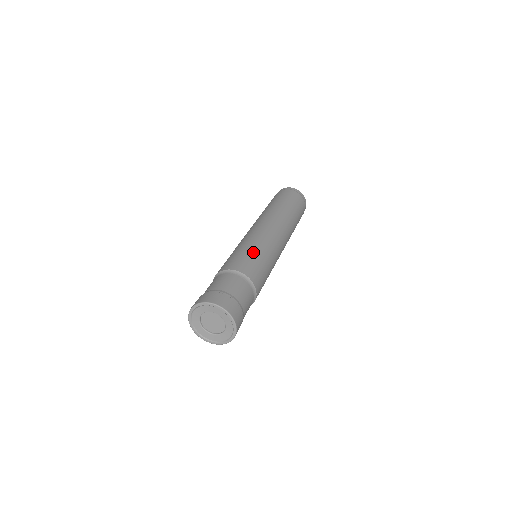
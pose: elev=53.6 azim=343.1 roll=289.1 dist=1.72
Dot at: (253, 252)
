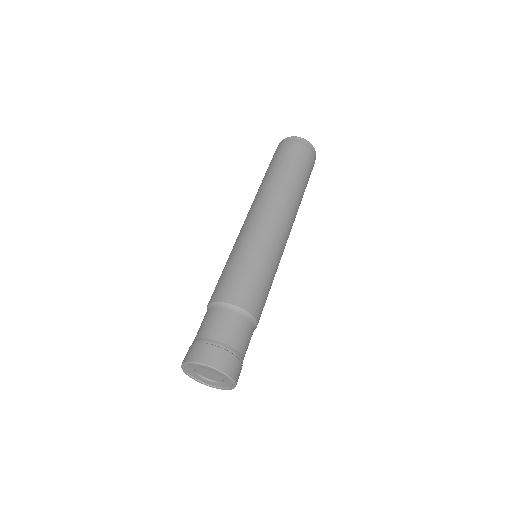
Dot at: (248, 267)
